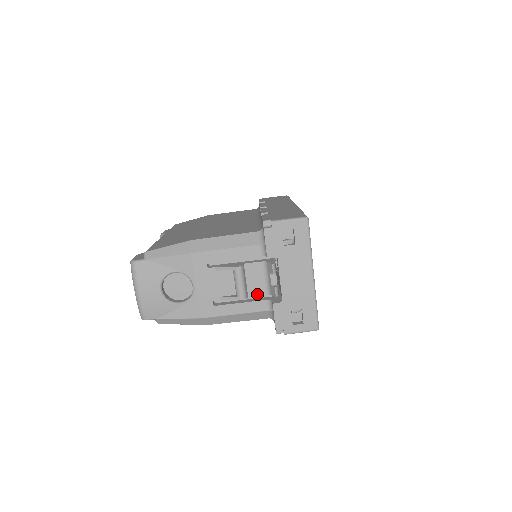
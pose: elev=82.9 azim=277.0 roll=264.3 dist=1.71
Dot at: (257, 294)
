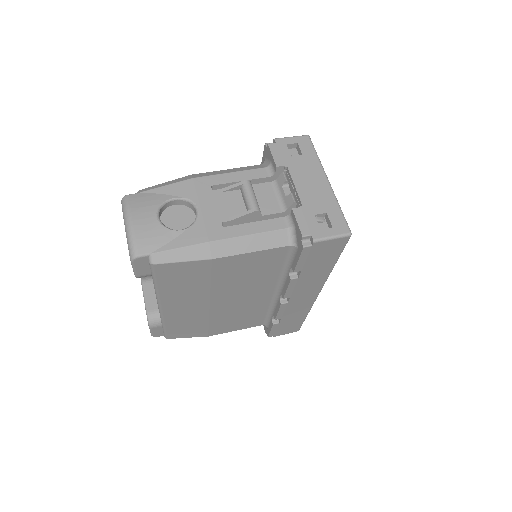
Dot at: (271, 212)
